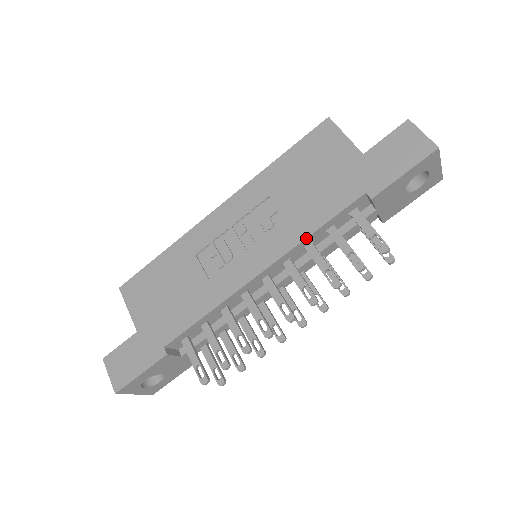
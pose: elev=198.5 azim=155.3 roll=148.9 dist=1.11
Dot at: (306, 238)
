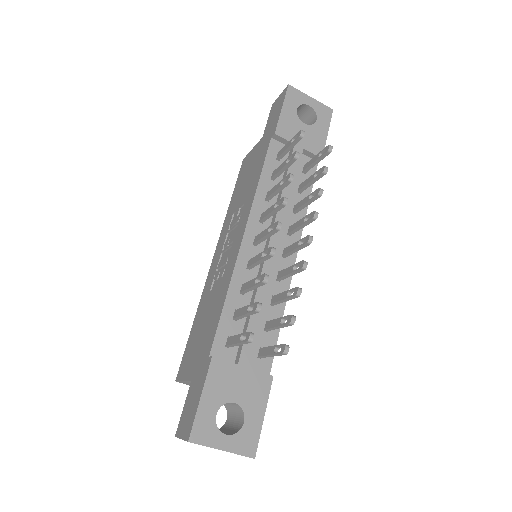
Dot at: (256, 189)
